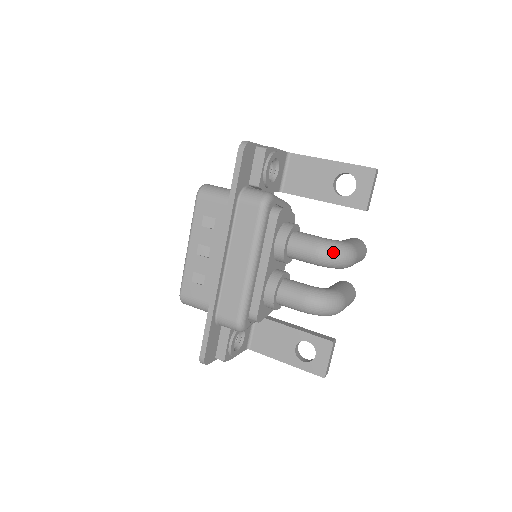
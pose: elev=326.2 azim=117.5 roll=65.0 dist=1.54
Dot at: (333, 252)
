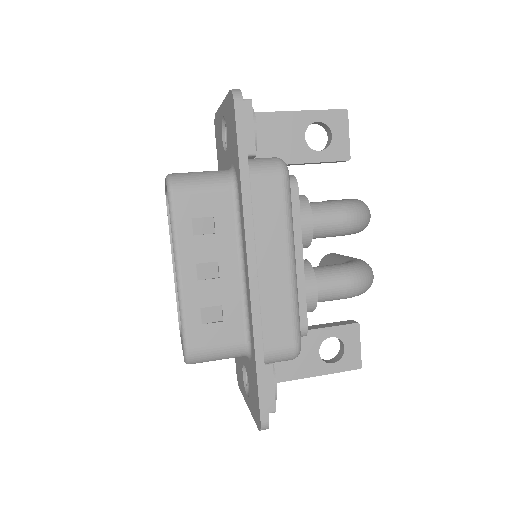
Dot at: (362, 211)
